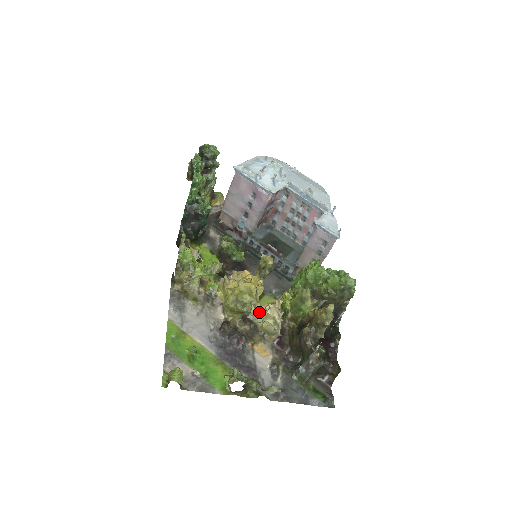
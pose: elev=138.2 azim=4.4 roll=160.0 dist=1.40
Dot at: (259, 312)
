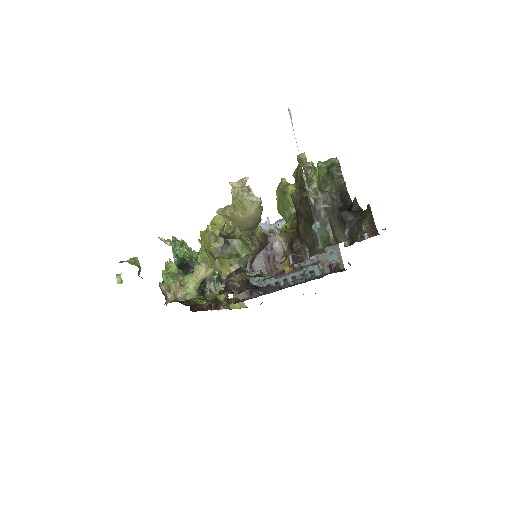
Dot at: occluded
